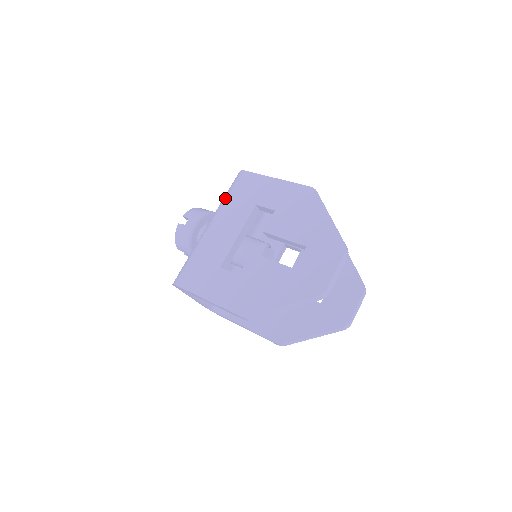
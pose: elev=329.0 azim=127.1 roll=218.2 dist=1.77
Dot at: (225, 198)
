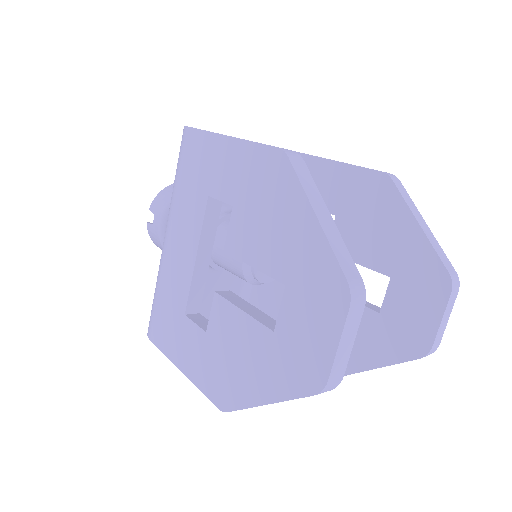
Dot at: occluded
